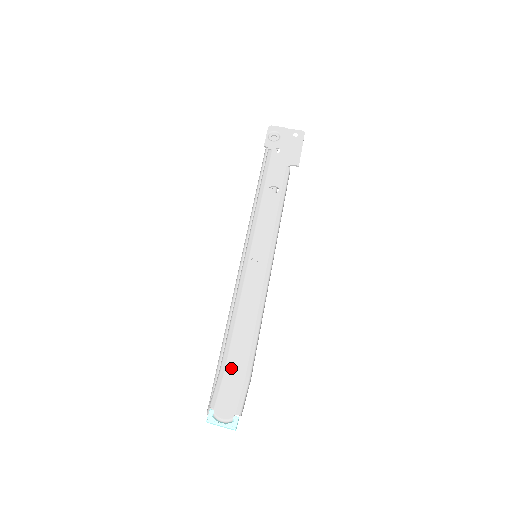
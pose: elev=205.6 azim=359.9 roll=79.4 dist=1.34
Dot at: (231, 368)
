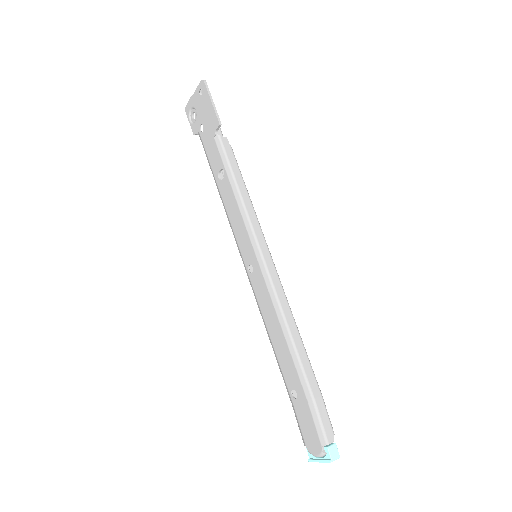
Dot at: occluded
